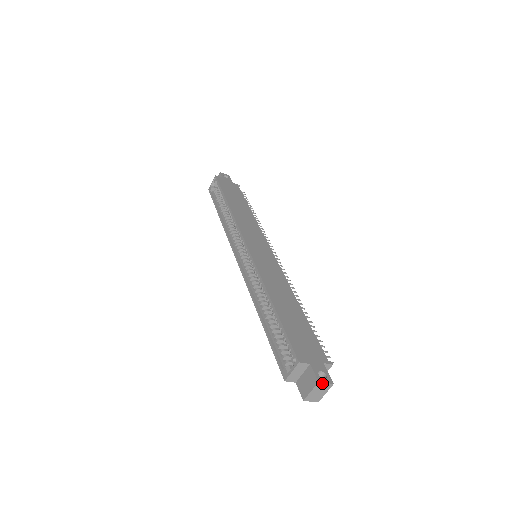
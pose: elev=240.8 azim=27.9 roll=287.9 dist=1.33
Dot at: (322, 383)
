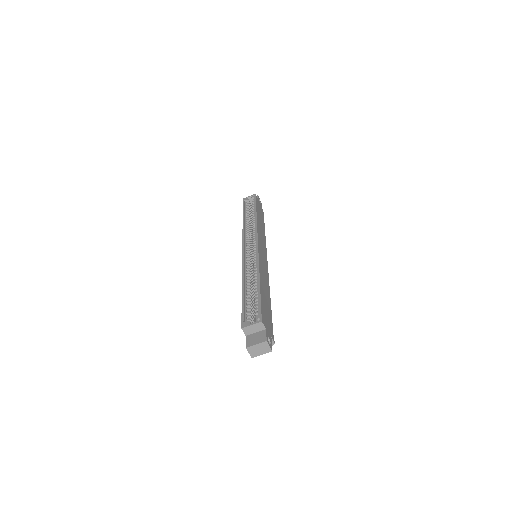
Dot at: (267, 344)
